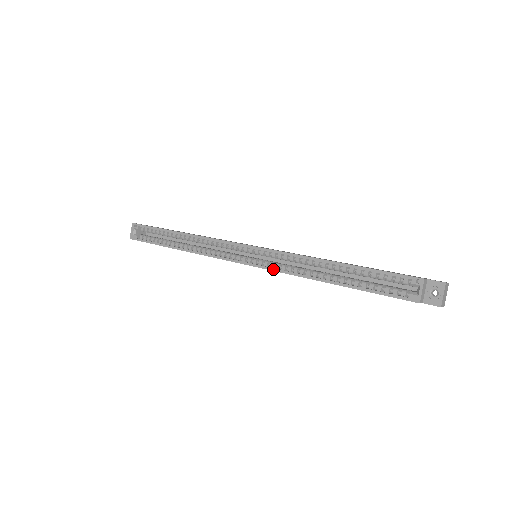
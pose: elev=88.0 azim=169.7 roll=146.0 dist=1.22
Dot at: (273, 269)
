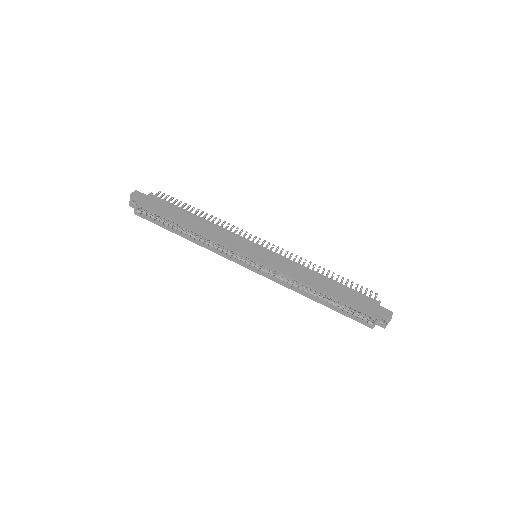
Dot at: (273, 280)
